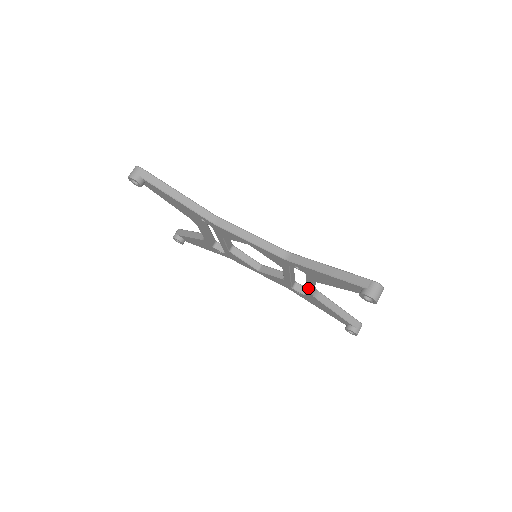
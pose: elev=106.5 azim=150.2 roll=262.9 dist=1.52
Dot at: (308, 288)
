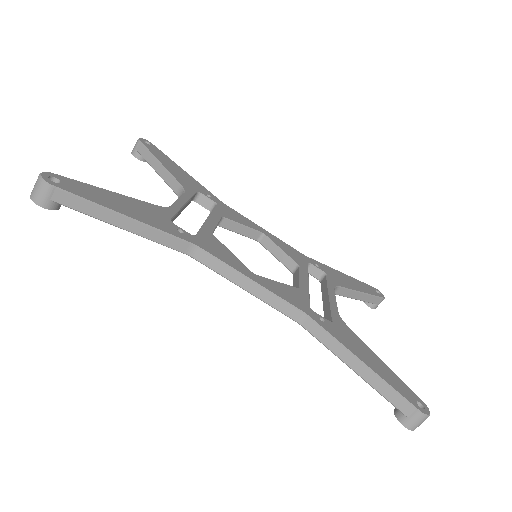
Dot at: occluded
